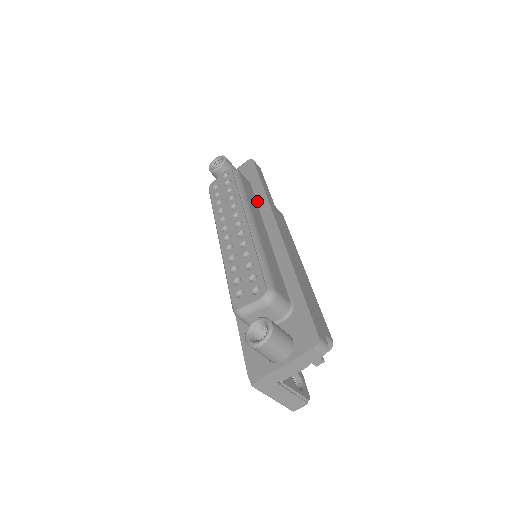
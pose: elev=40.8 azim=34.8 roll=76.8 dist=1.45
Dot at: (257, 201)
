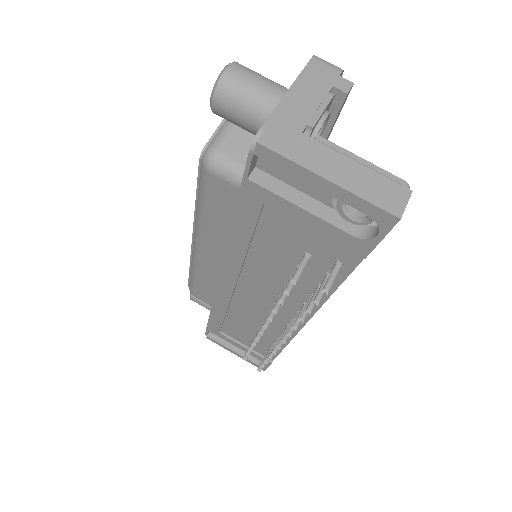
Dot at: occluded
